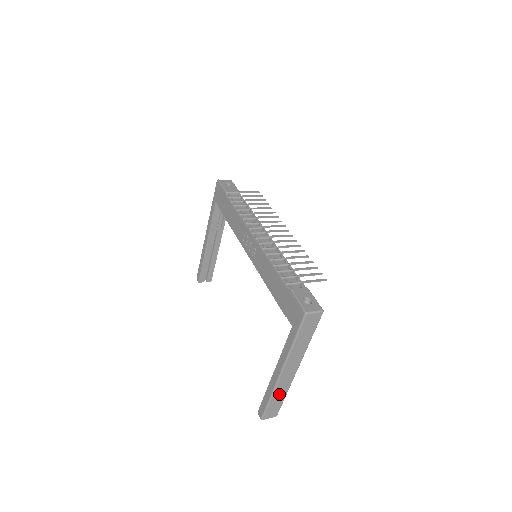
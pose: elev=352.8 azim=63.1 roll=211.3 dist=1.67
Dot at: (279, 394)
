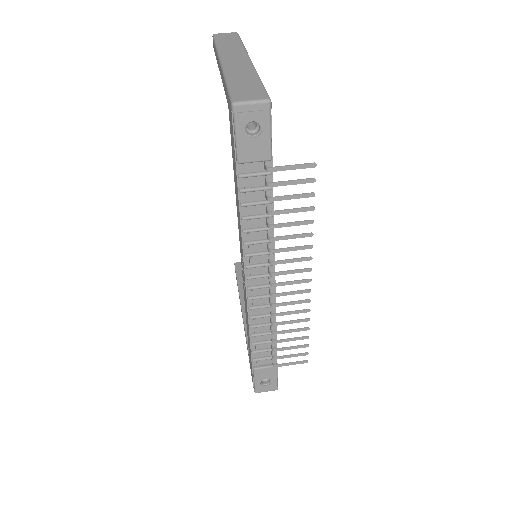
Dot at: occluded
